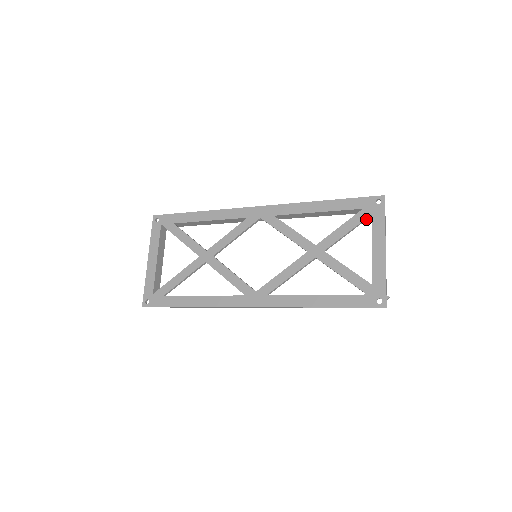
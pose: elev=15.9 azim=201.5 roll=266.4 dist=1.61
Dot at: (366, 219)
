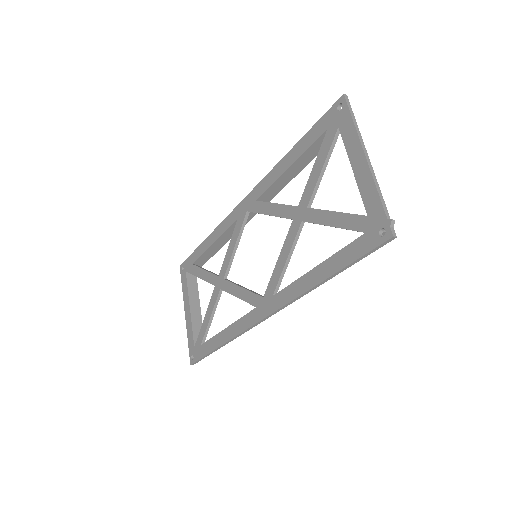
Dot at: (336, 138)
